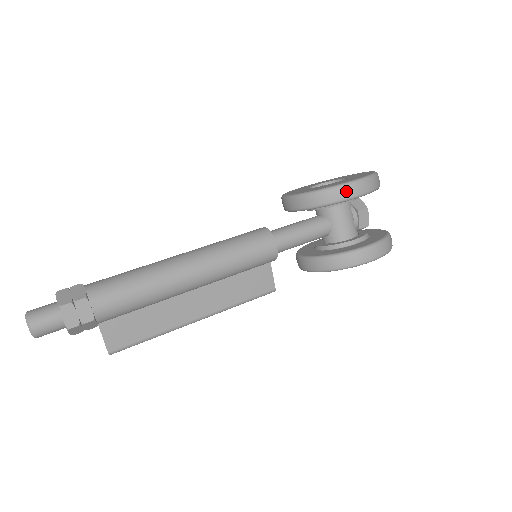
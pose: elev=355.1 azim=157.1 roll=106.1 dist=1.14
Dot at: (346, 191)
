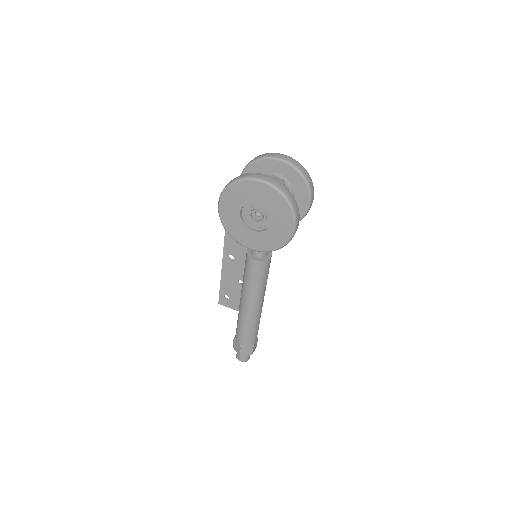
Dot at: occluded
